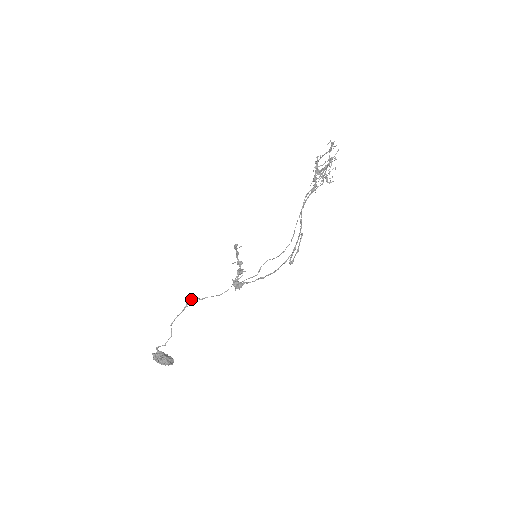
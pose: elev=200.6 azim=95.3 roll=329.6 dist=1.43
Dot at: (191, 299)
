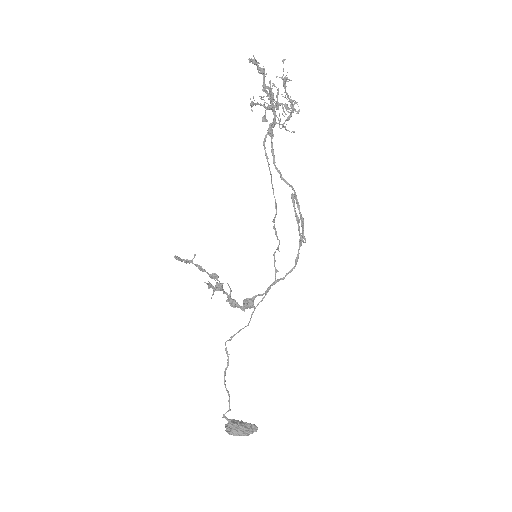
Dot at: occluded
